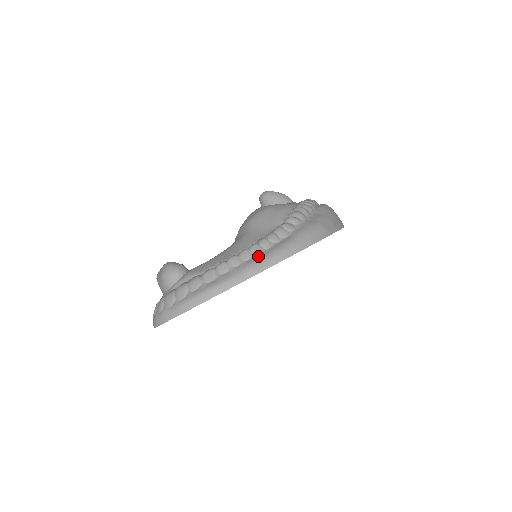
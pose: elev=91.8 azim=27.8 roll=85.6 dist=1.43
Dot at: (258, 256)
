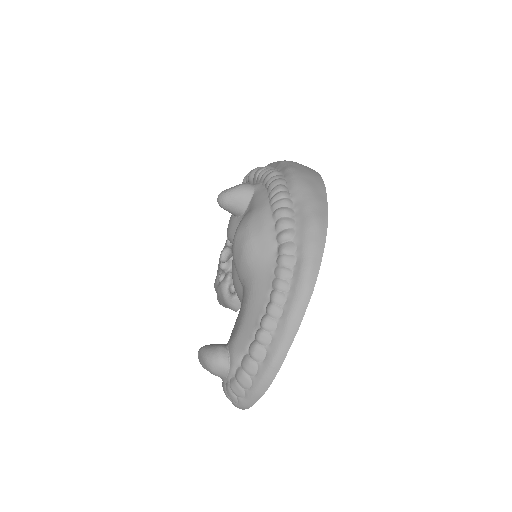
Dot at: (287, 306)
